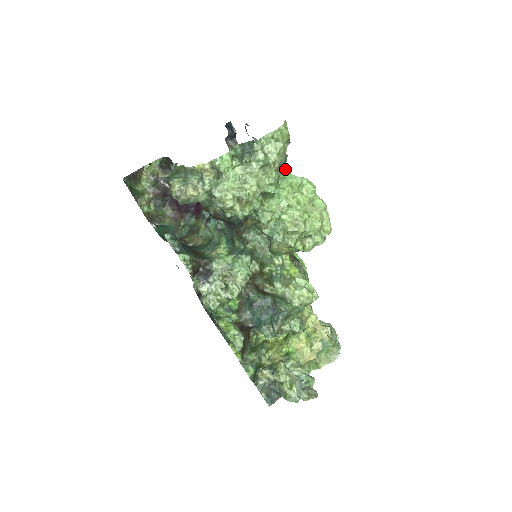
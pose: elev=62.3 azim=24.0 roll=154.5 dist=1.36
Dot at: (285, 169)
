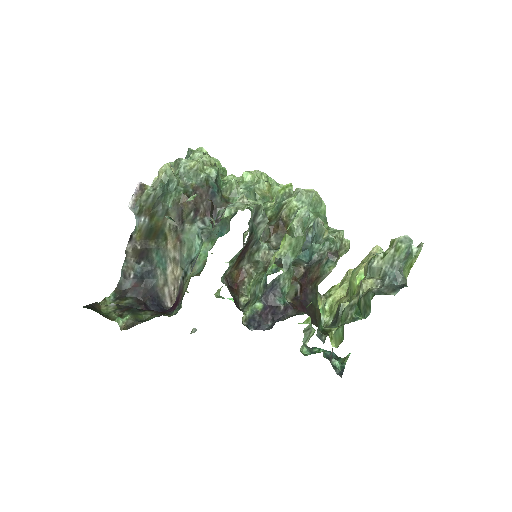
Dot at: occluded
